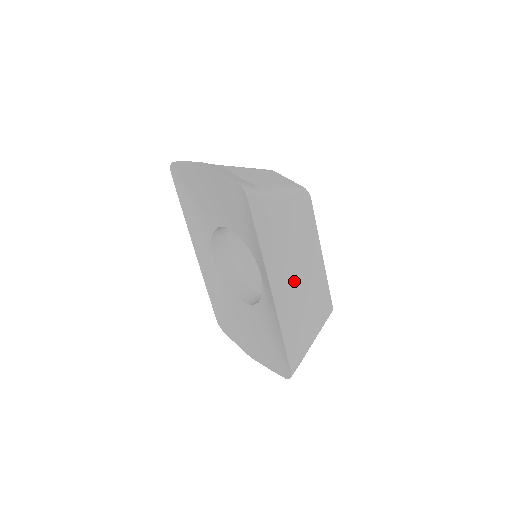
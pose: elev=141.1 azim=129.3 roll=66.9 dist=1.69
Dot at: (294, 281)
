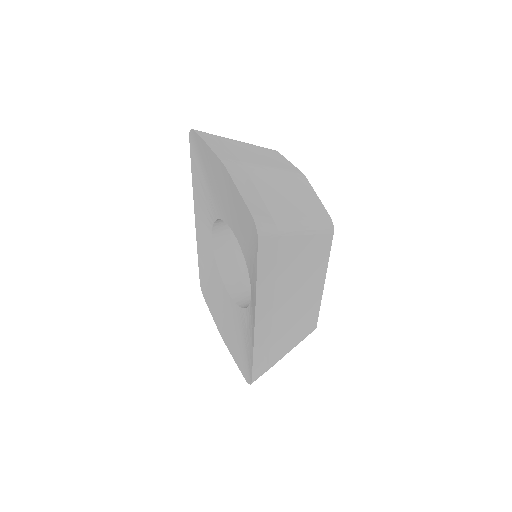
Dot at: (284, 310)
